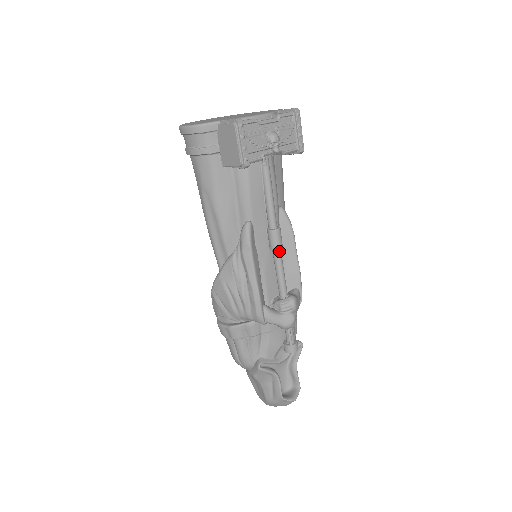
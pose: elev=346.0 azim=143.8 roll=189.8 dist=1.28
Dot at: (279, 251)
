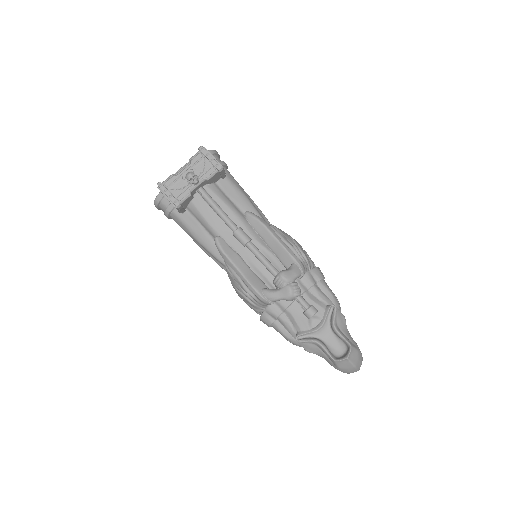
Dot at: (249, 244)
